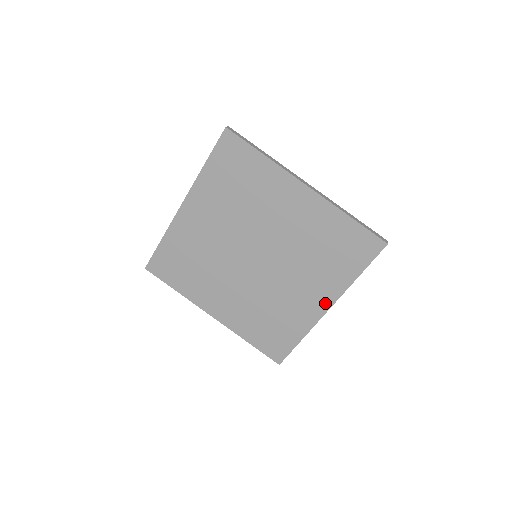
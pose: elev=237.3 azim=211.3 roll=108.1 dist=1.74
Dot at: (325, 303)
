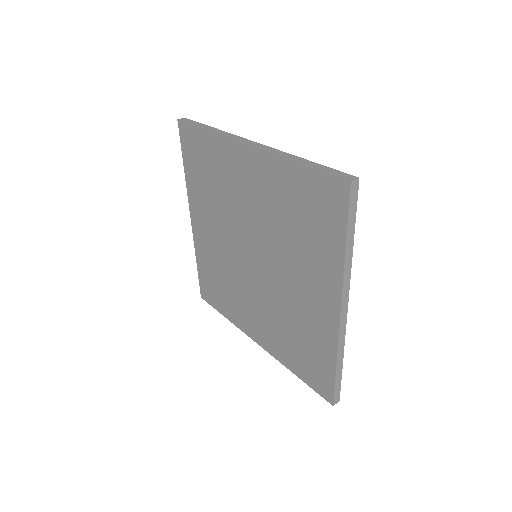
Dot at: (332, 302)
